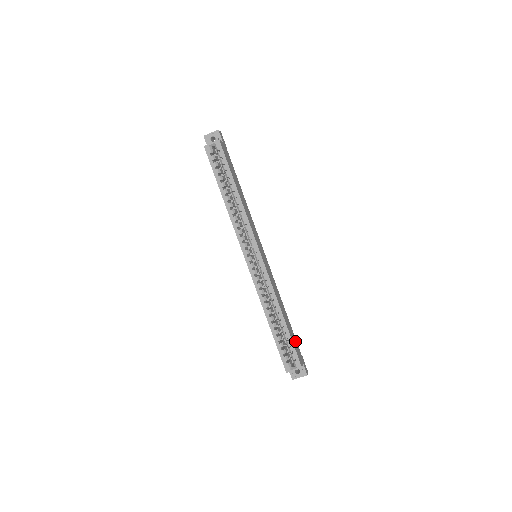
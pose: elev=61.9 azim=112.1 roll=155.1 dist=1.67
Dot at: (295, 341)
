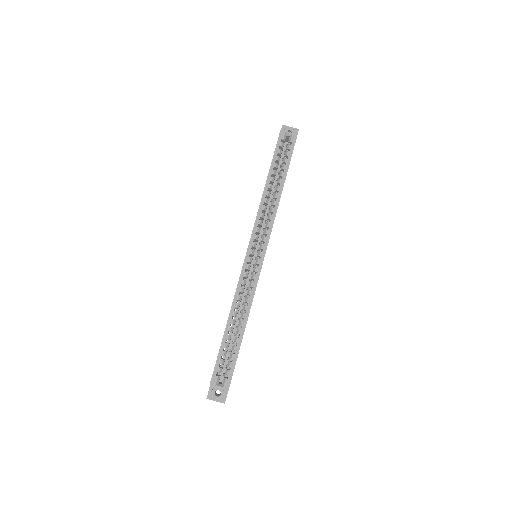
Dot at: occluded
